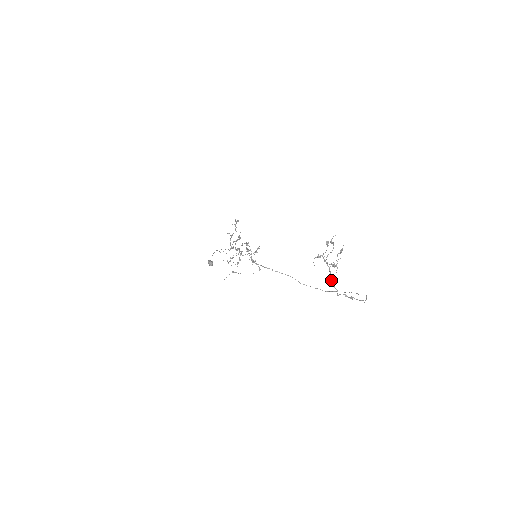
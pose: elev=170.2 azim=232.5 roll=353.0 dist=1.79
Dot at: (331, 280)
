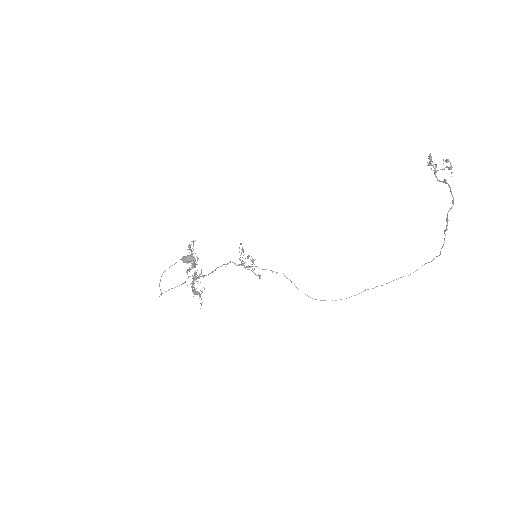
Dot at: occluded
